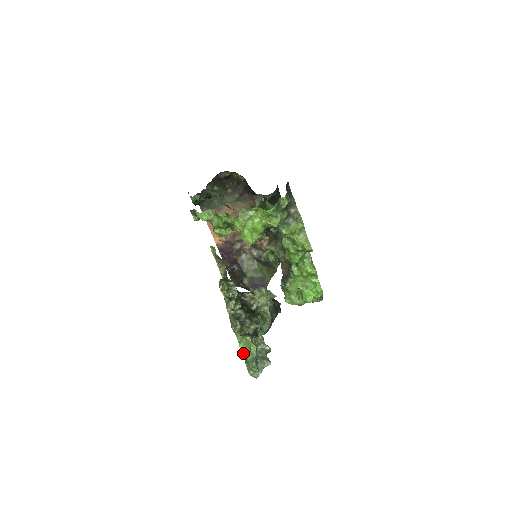
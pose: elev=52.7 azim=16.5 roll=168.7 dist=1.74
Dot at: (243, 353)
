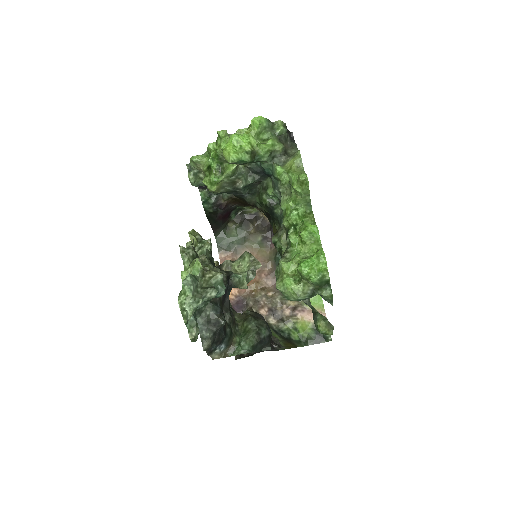
Dot at: occluded
